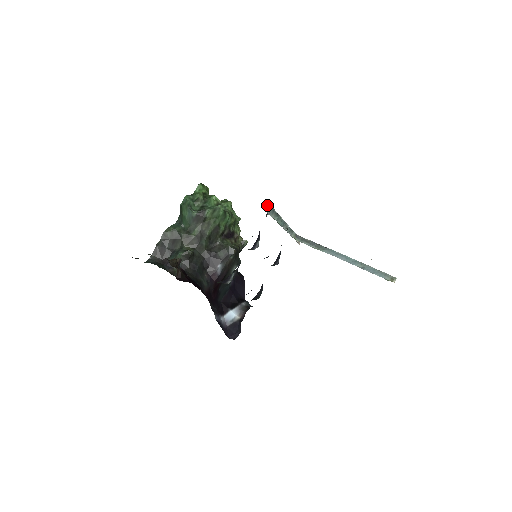
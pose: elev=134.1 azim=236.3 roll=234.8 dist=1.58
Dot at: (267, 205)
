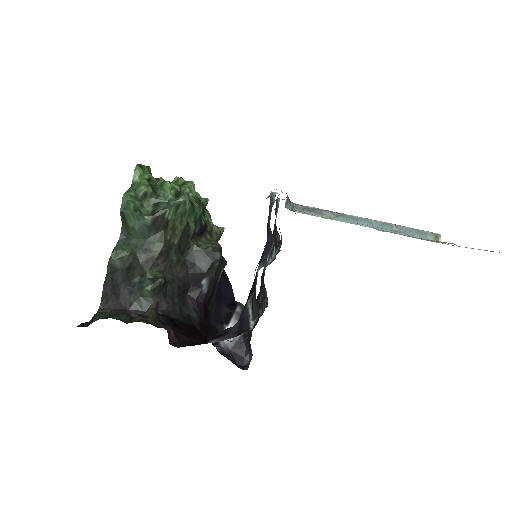
Dot at: (287, 198)
